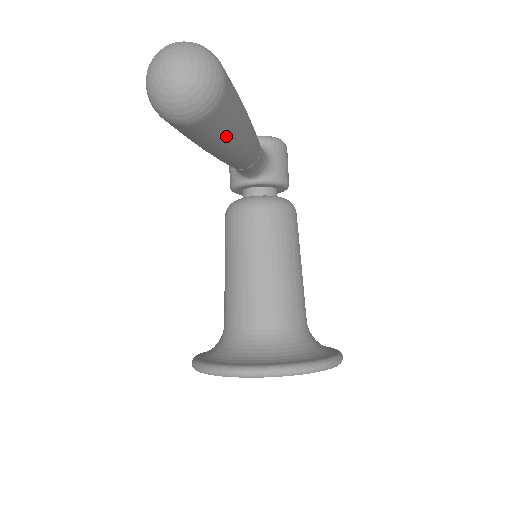
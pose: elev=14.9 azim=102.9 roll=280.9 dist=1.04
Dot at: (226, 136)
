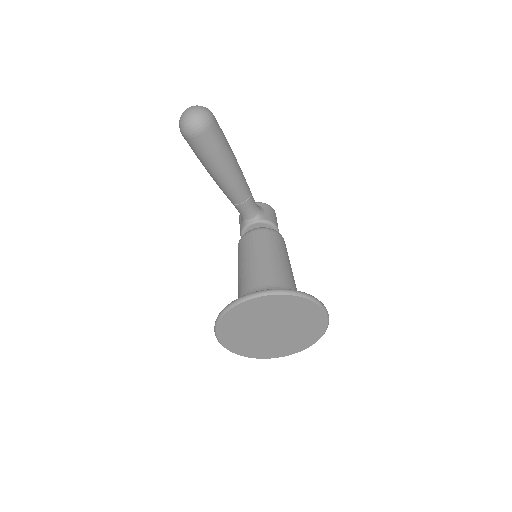
Dot at: (220, 153)
